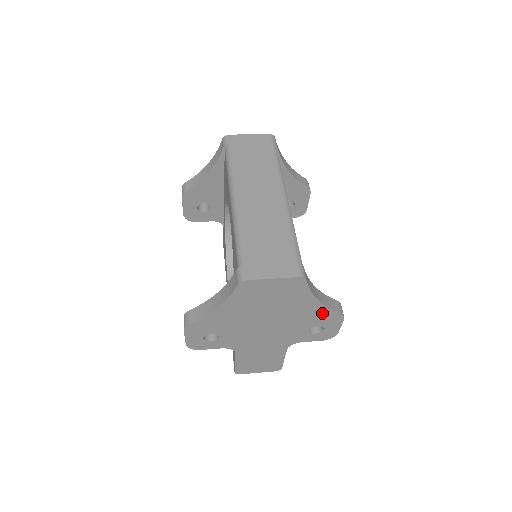
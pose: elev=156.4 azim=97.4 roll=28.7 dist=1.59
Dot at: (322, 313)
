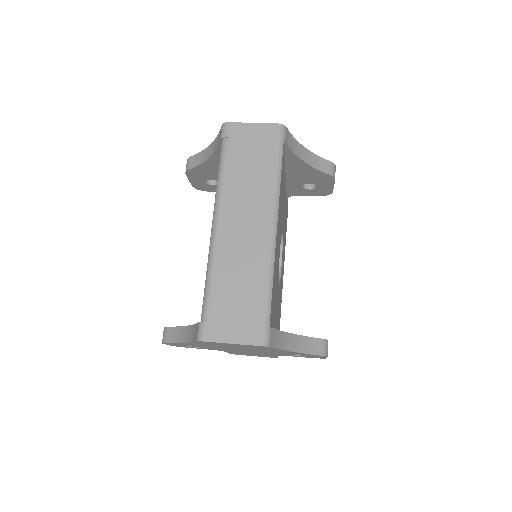
Dot at: occluded
